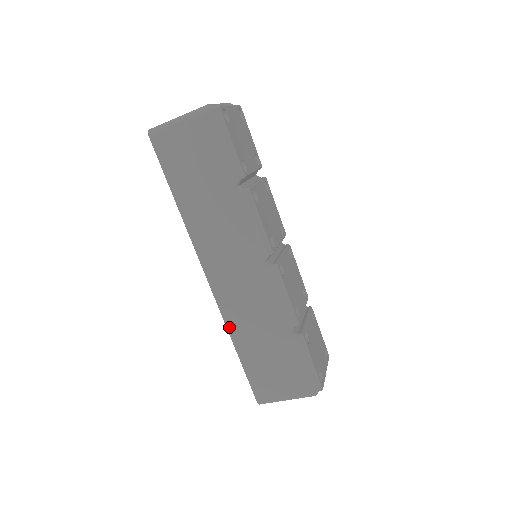
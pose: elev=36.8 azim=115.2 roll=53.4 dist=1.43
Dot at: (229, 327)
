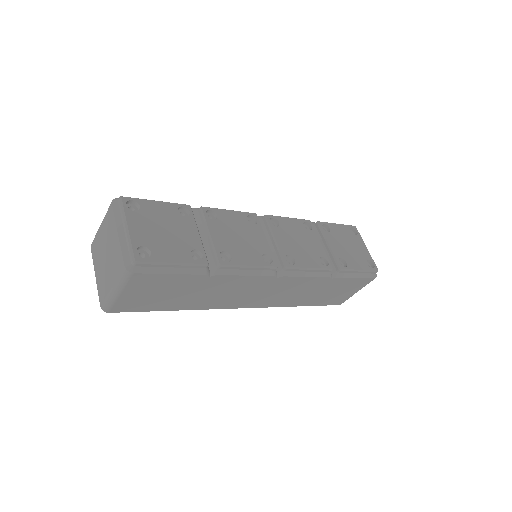
Dot at: (286, 306)
